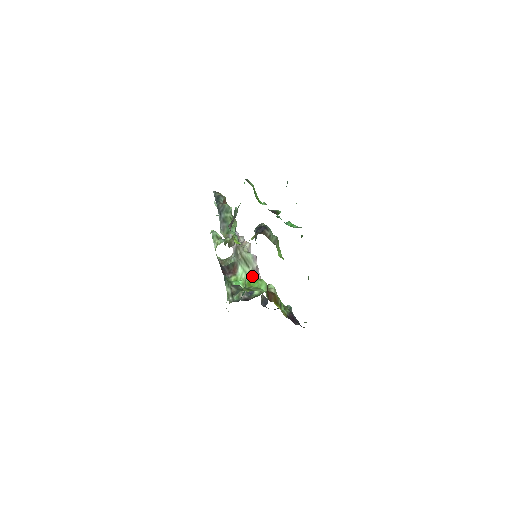
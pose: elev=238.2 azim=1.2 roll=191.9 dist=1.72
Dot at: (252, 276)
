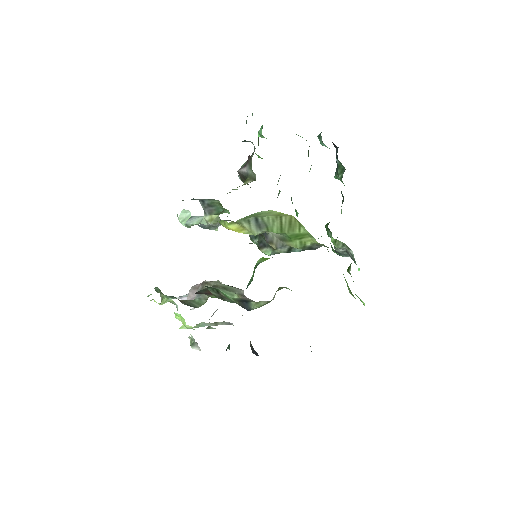
Dot at: (242, 298)
